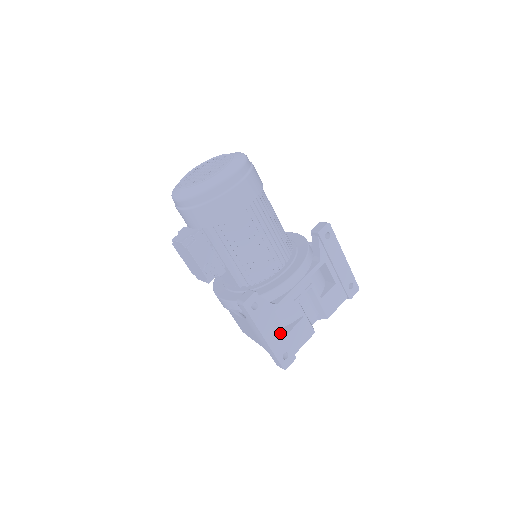
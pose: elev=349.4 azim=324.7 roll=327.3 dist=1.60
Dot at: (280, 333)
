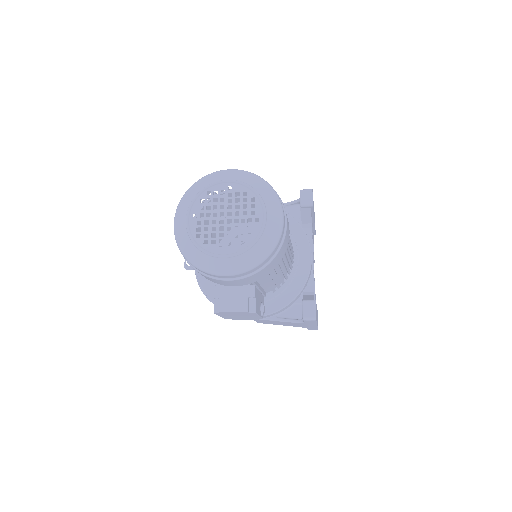
Dot at: occluded
